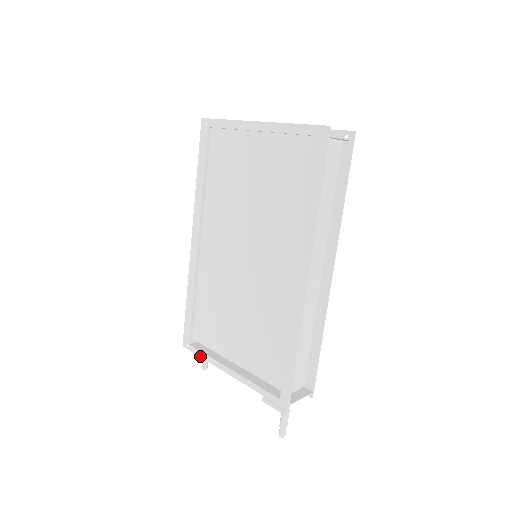
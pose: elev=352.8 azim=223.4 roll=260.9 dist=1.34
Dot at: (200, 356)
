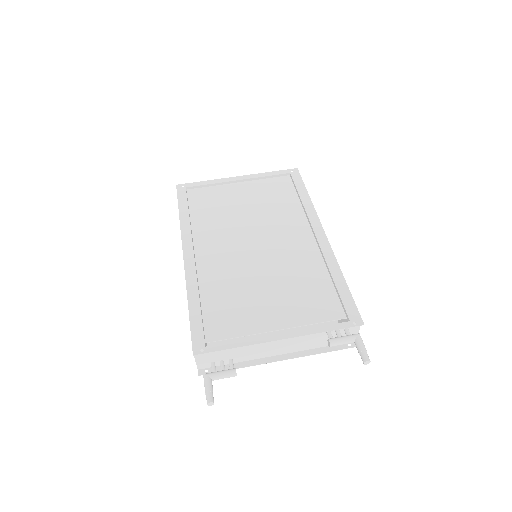
Dot at: (228, 348)
